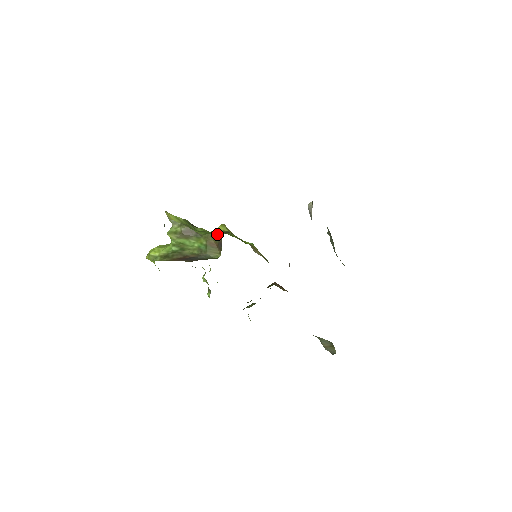
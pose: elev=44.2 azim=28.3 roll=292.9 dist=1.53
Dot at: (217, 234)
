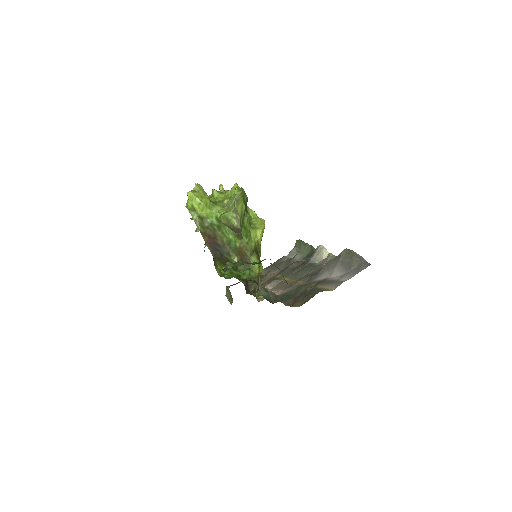
Dot at: (251, 252)
